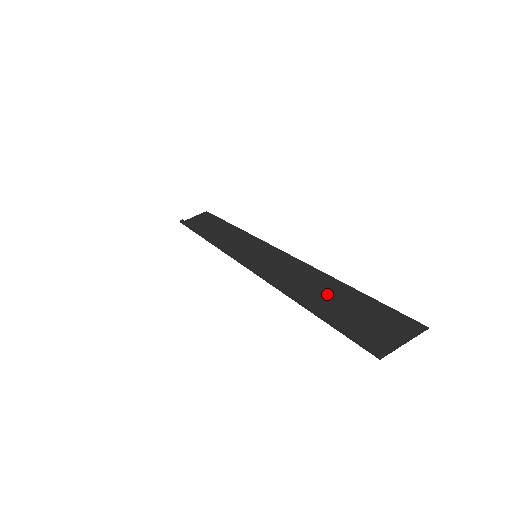
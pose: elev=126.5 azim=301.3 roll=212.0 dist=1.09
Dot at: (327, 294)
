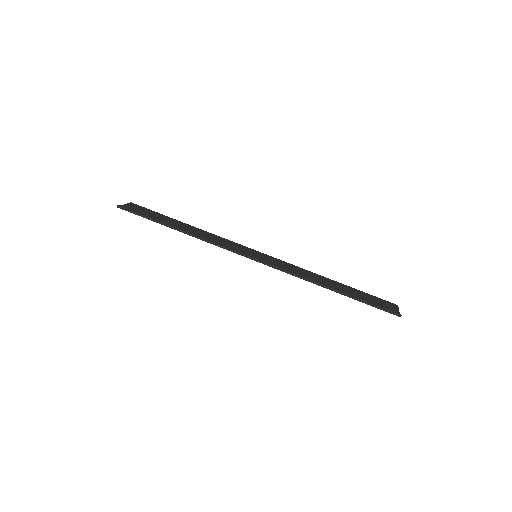
Dot at: (338, 287)
